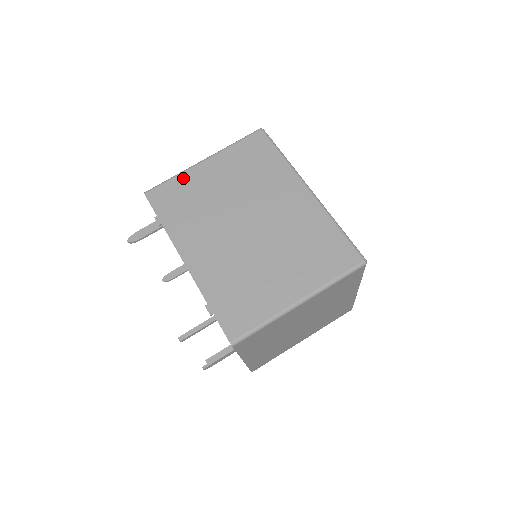
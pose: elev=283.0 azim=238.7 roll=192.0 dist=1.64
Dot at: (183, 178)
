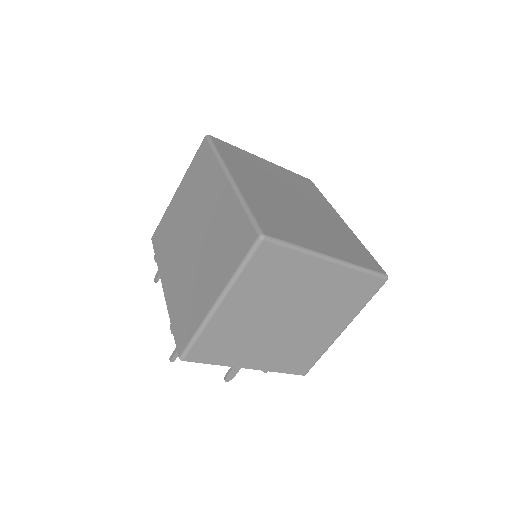
Dot at: (167, 213)
